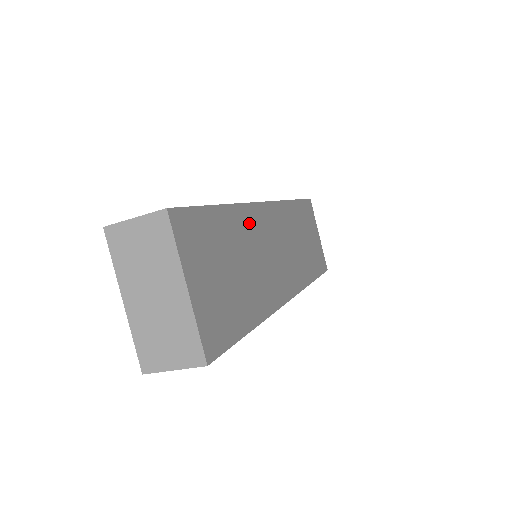
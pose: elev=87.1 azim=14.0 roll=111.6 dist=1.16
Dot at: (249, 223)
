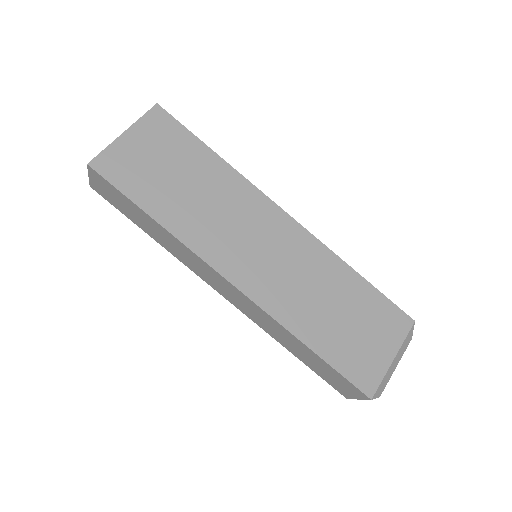
Dot at: (238, 191)
